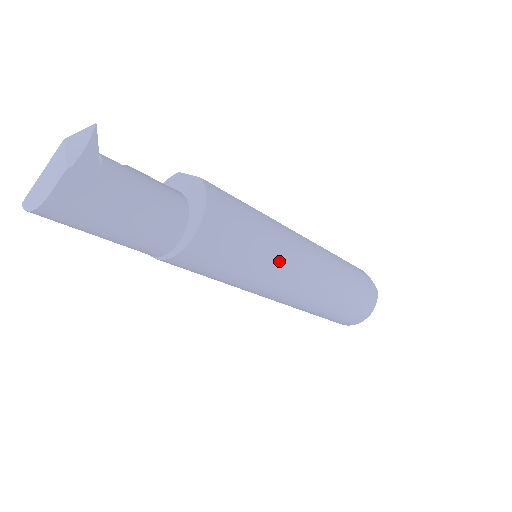
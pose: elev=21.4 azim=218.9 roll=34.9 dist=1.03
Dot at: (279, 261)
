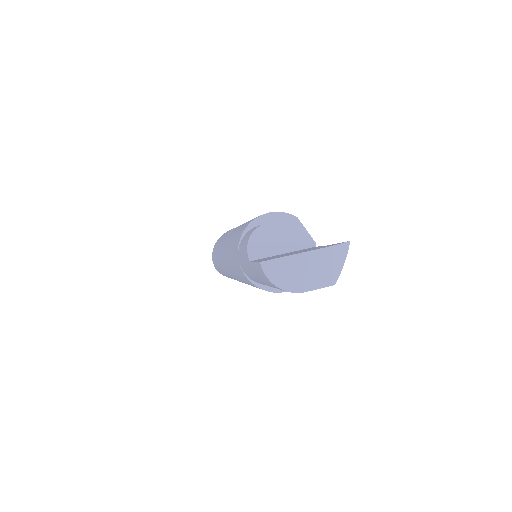
Dot at: occluded
